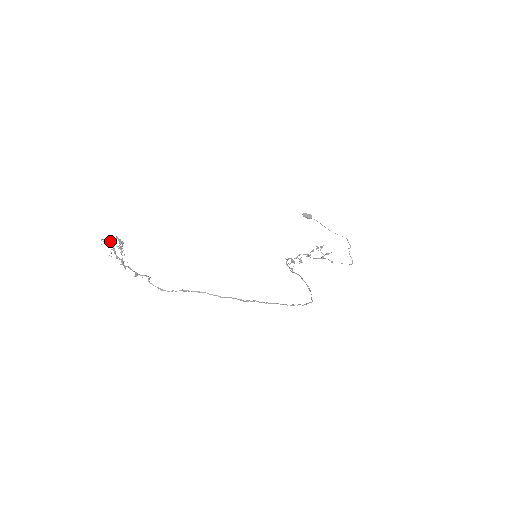
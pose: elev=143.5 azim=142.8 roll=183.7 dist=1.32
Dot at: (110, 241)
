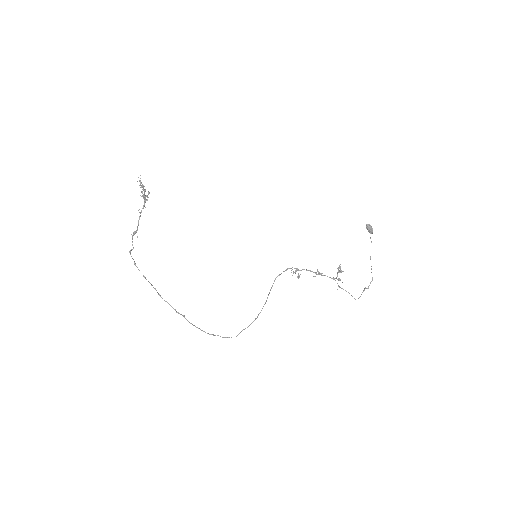
Dot at: (142, 185)
